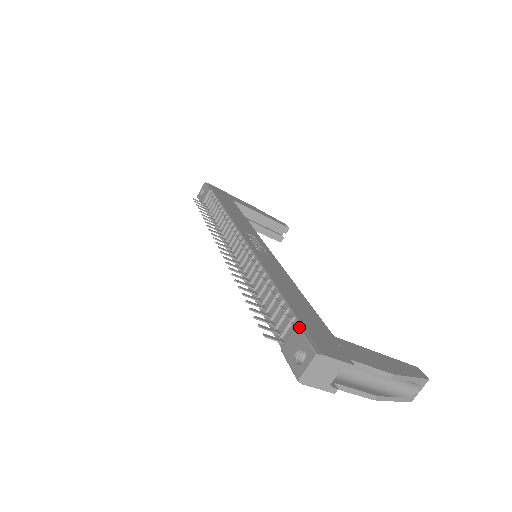
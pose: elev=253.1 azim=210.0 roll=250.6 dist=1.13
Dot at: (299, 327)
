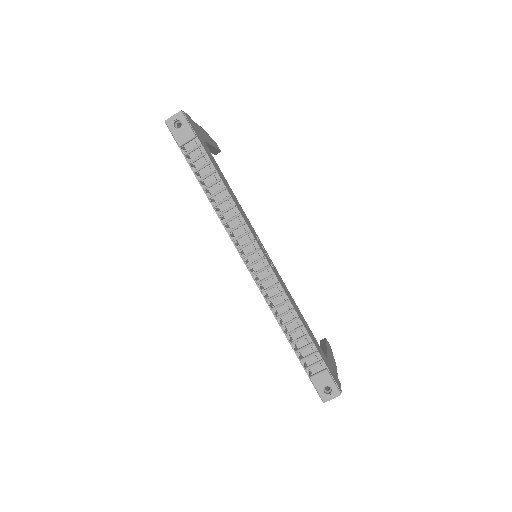
Dot at: (329, 372)
